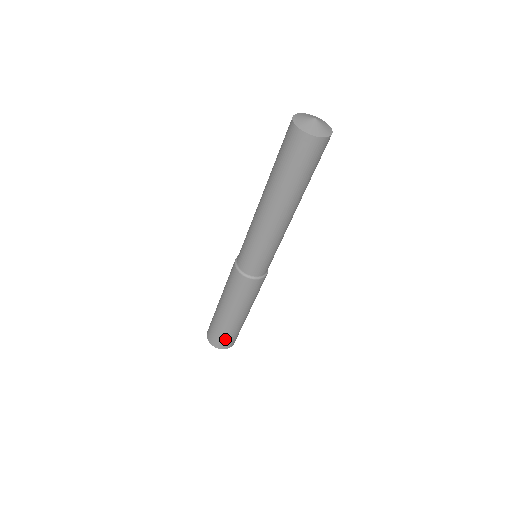
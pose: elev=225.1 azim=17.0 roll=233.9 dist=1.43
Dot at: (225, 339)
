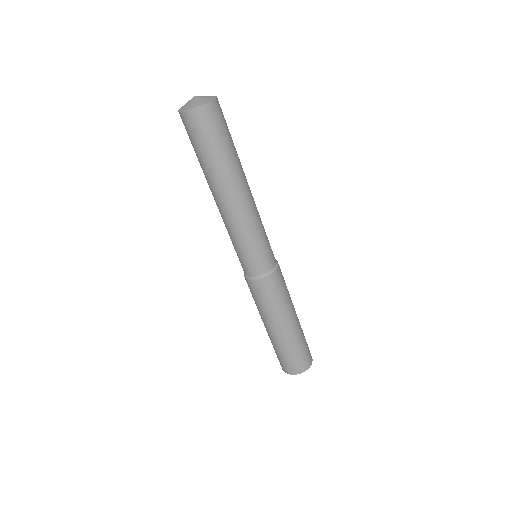
Dot at: (280, 359)
